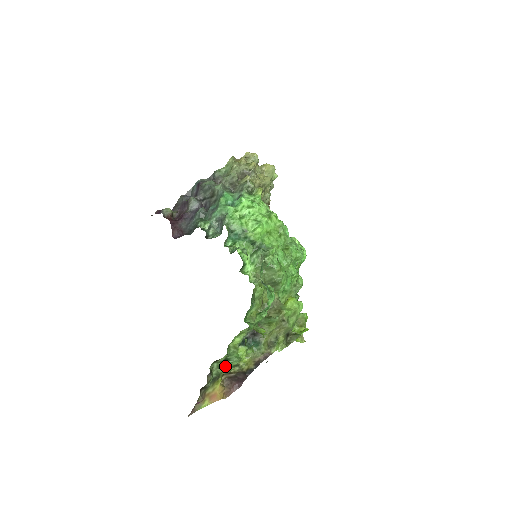
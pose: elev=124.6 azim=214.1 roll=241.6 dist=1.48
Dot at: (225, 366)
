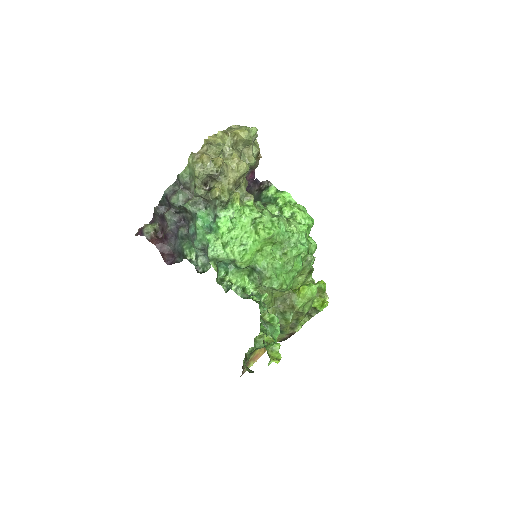
Dot at: (257, 349)
